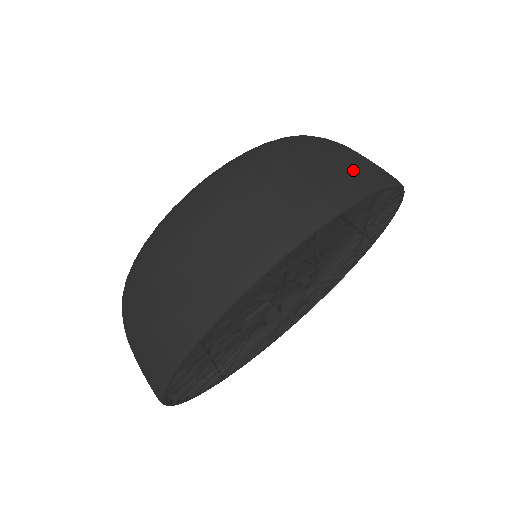
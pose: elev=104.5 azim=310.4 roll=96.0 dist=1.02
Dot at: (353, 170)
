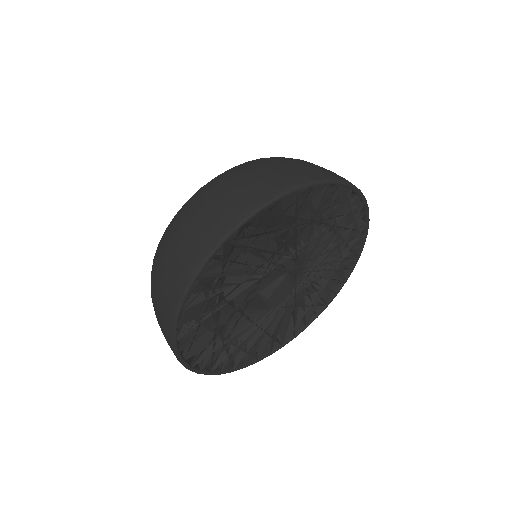
Dot at: (280, 177)
